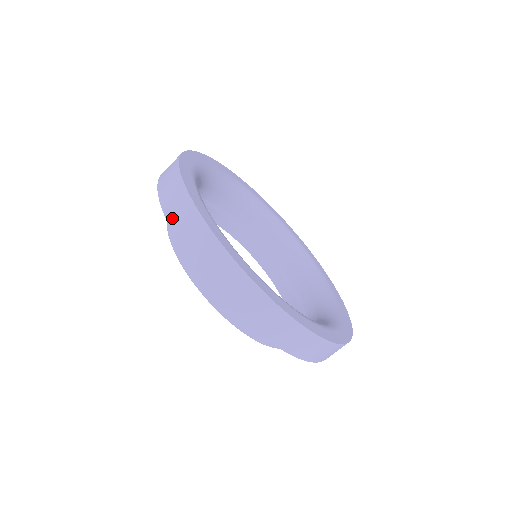
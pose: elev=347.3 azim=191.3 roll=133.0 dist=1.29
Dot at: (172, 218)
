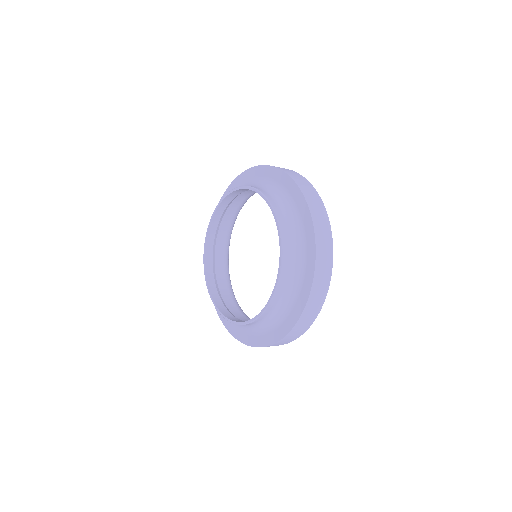
Dot at: (283, 170)
